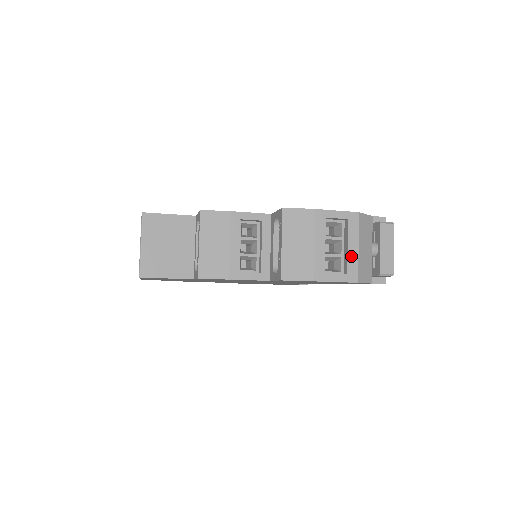
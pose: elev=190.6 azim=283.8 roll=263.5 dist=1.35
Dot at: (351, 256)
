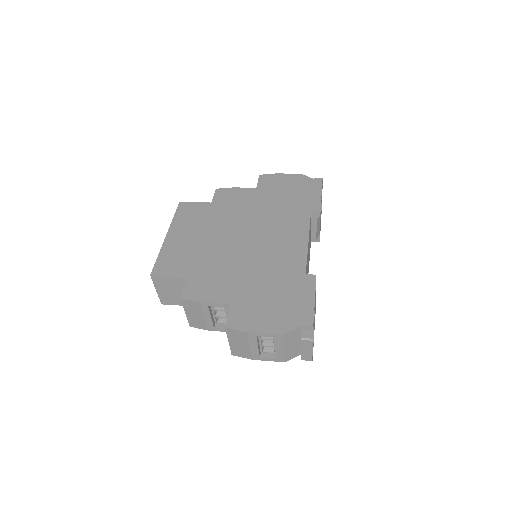
Dot at: (278, 352)
